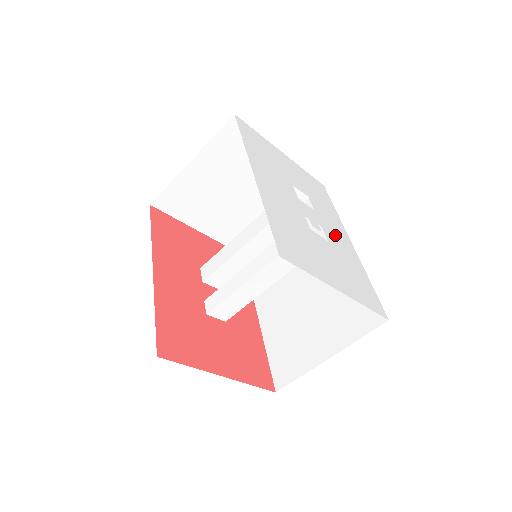
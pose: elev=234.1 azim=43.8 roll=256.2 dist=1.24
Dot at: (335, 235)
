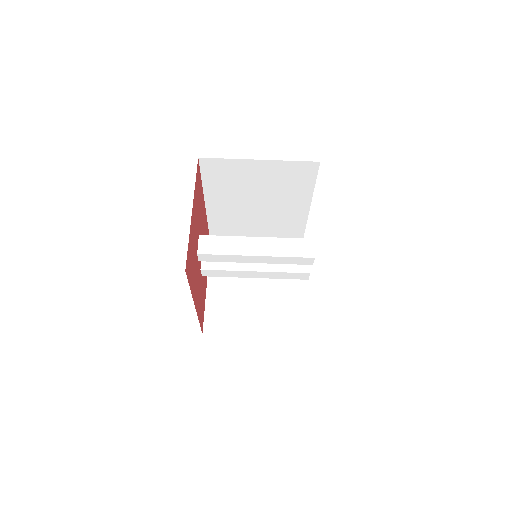
Dot at: occluded
